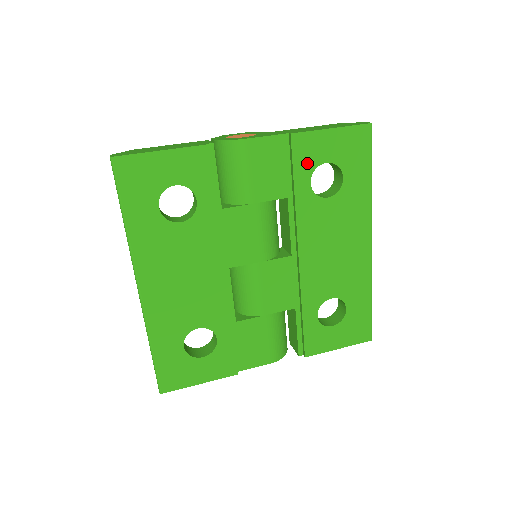
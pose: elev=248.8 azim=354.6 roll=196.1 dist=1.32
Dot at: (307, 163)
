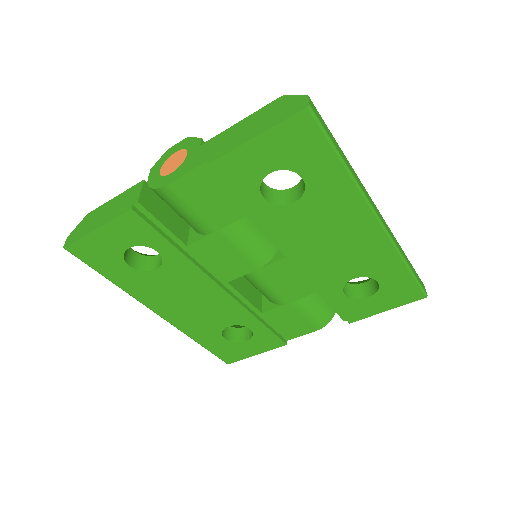
Dot at: (247, 182)
